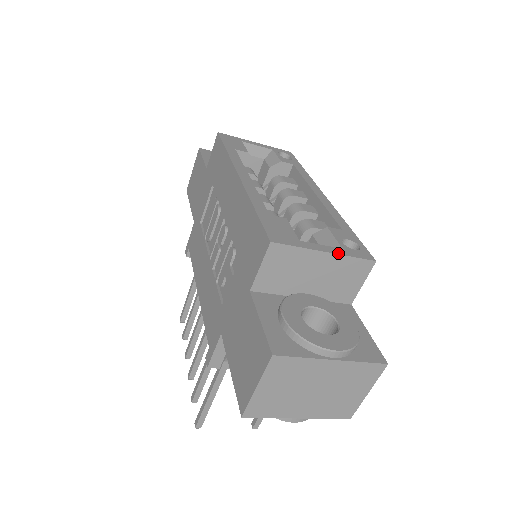
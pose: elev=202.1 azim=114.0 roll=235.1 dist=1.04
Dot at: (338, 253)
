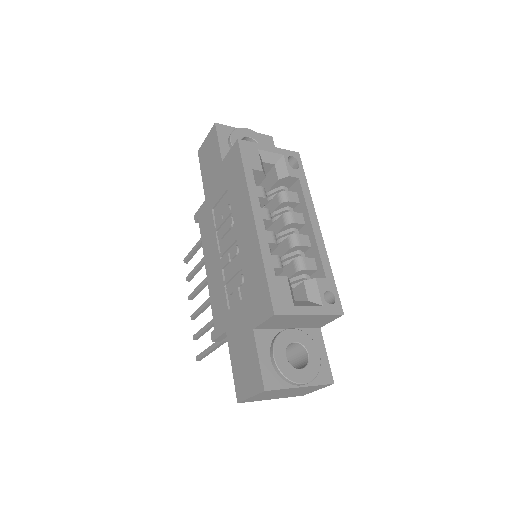
Dot at: (319, 313)
